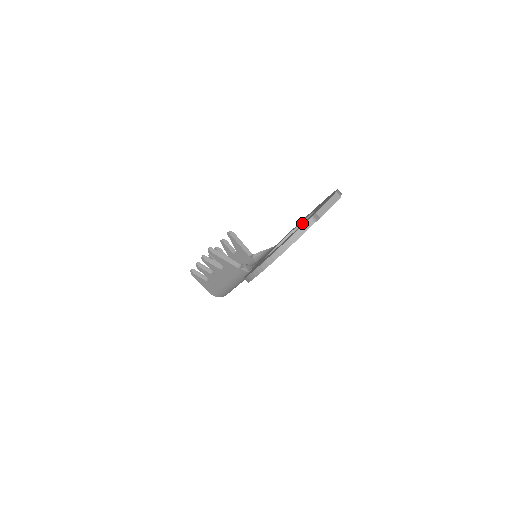
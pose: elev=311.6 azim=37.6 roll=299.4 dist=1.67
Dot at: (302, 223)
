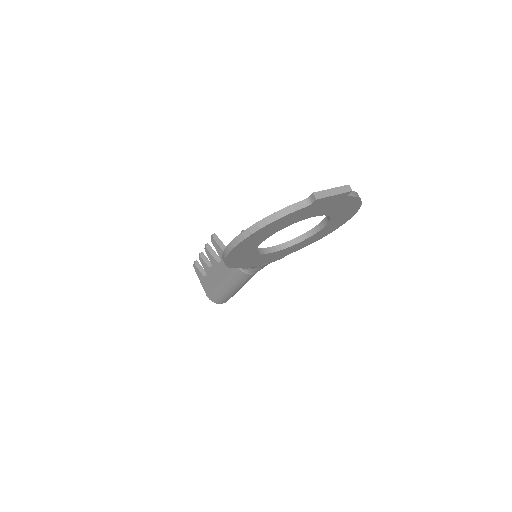
Dot at: (313, 229)
